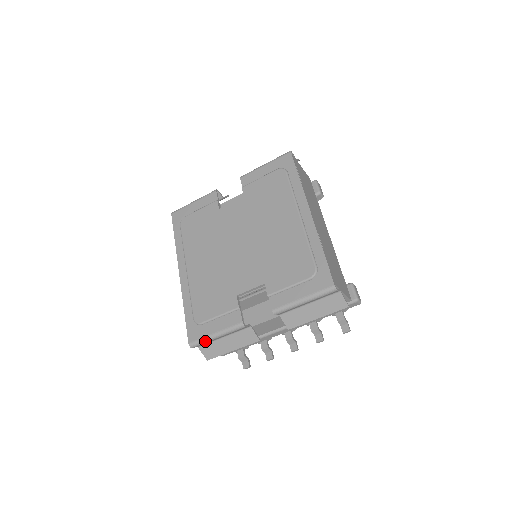
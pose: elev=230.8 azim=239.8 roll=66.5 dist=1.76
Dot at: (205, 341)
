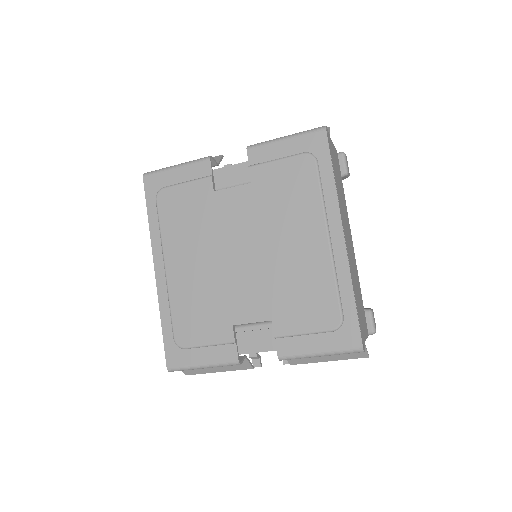
Dot at: (188, 369)
